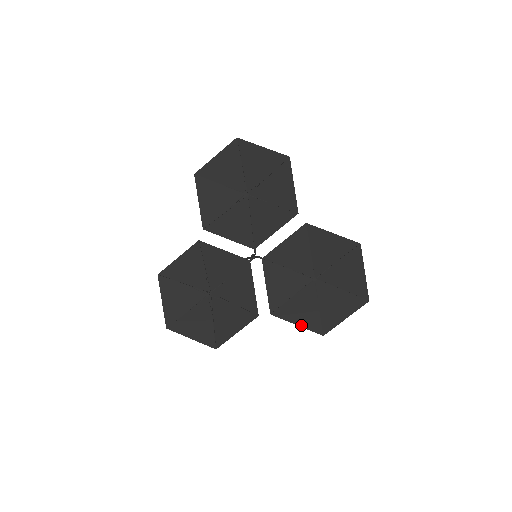
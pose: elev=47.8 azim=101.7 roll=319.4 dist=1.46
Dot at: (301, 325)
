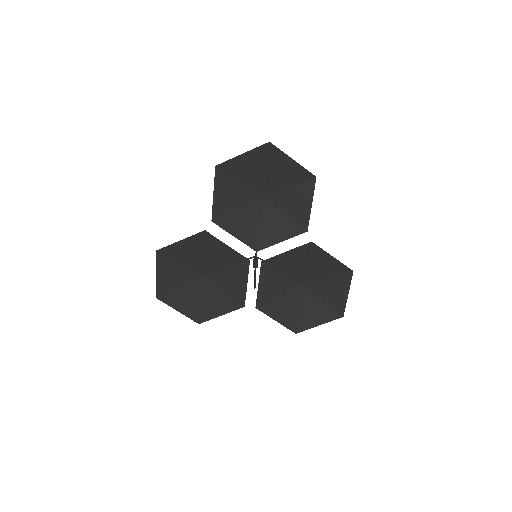
Dot at: (280, 322)
